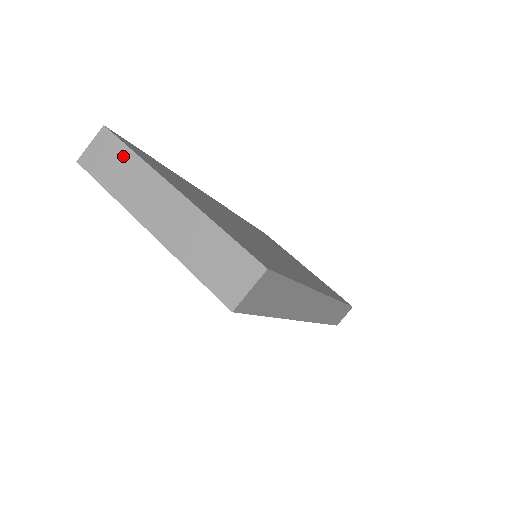
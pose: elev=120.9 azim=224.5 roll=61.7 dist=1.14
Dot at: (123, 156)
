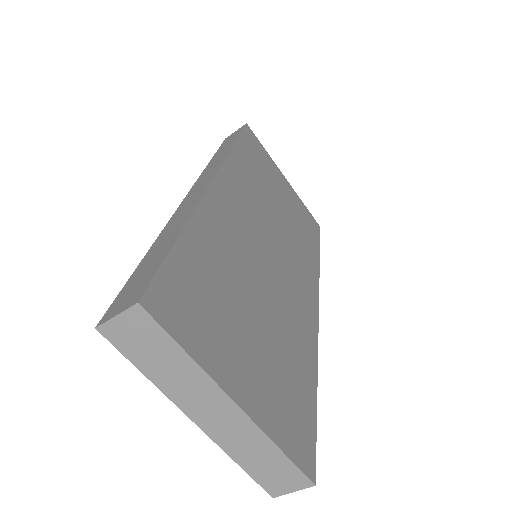
Dot at: (168, 349)
